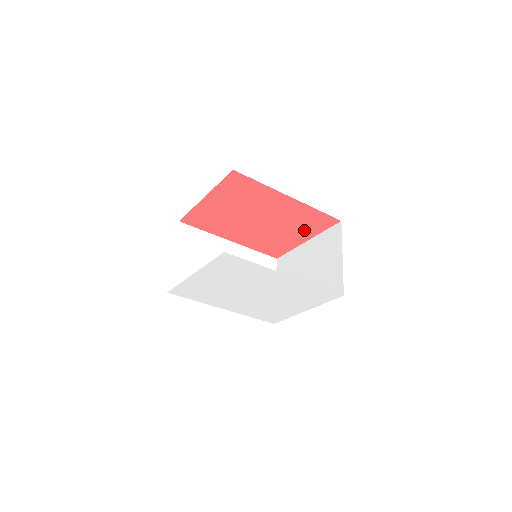
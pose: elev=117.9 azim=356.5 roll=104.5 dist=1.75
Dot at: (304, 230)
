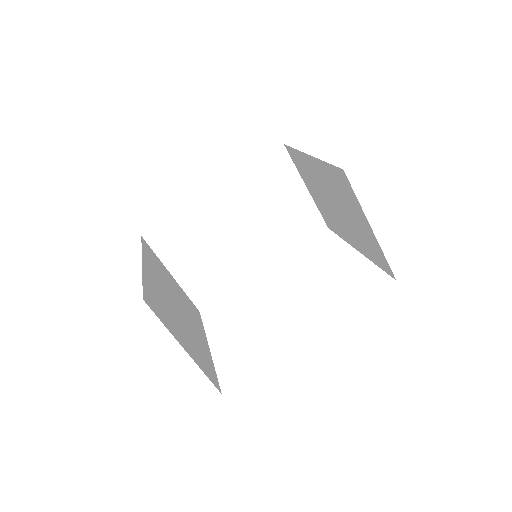
Dot at: occluded
